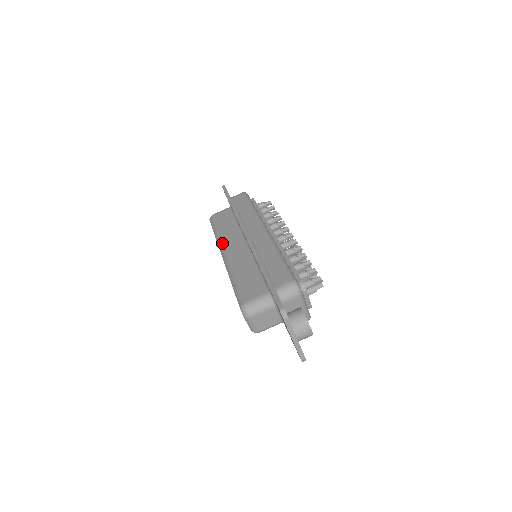
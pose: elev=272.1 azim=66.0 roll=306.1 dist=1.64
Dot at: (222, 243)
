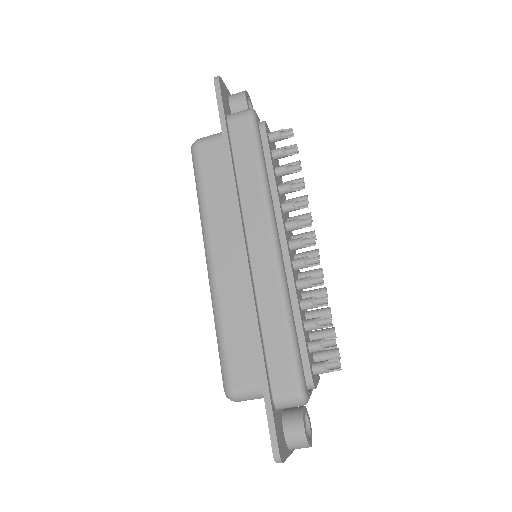
Dot at: (207, 232)
